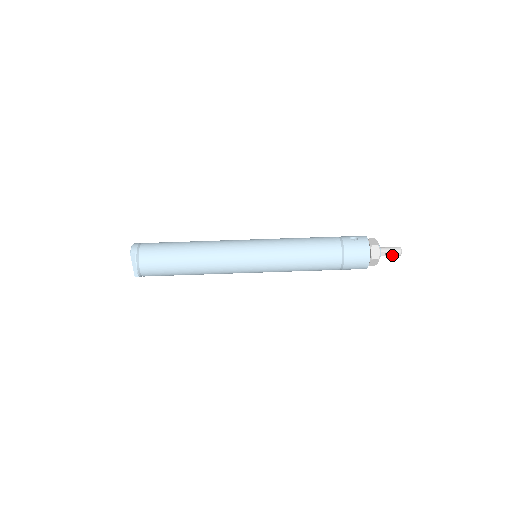
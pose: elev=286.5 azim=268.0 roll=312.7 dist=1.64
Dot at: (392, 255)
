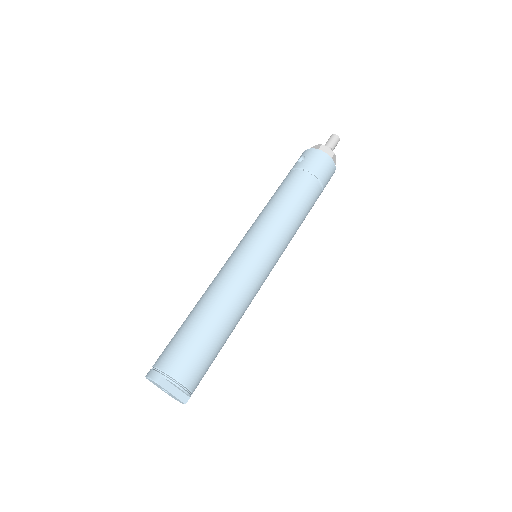
Dot at: (335, 145)
